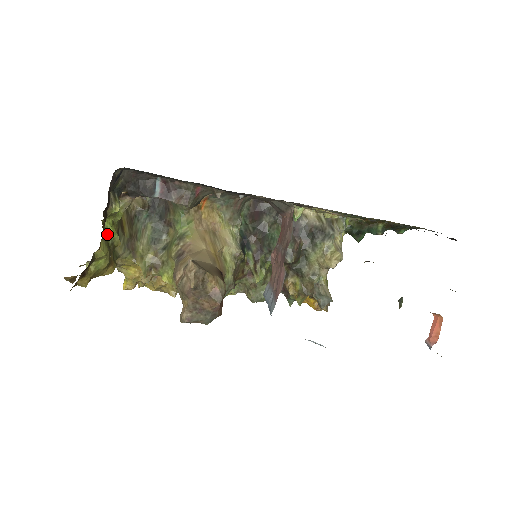
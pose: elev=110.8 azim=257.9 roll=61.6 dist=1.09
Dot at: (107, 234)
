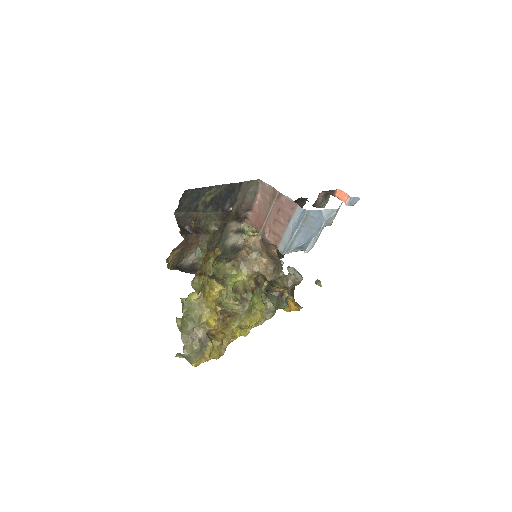
Dot at: occluded
